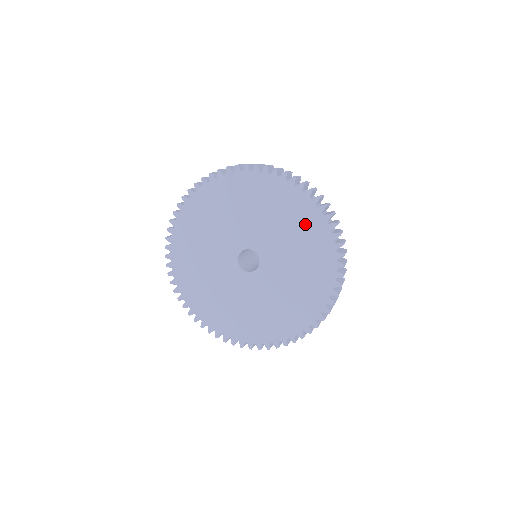
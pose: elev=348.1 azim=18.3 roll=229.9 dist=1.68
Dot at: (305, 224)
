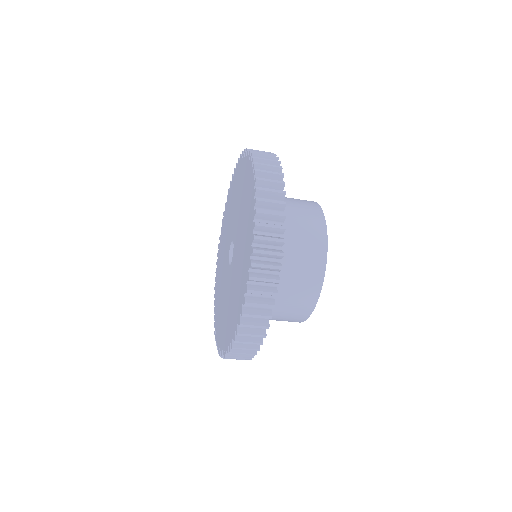
Dot at: (248, 228)
